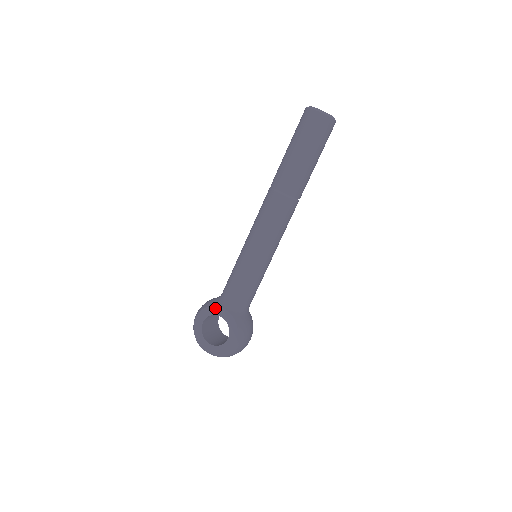
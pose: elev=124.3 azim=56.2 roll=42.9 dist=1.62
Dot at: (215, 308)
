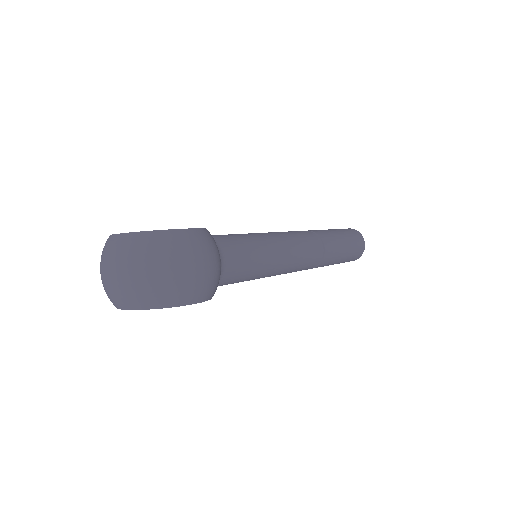
Dot at: occluded
